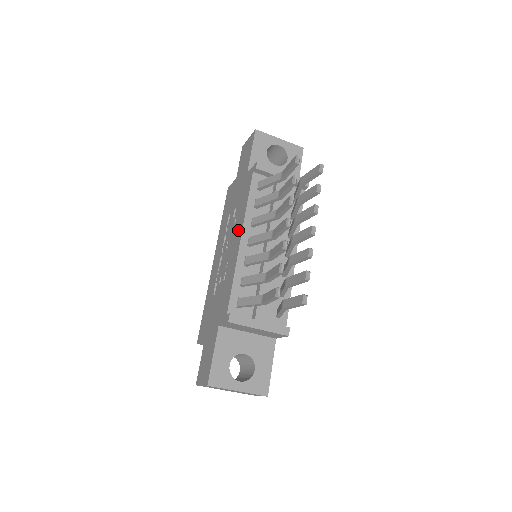
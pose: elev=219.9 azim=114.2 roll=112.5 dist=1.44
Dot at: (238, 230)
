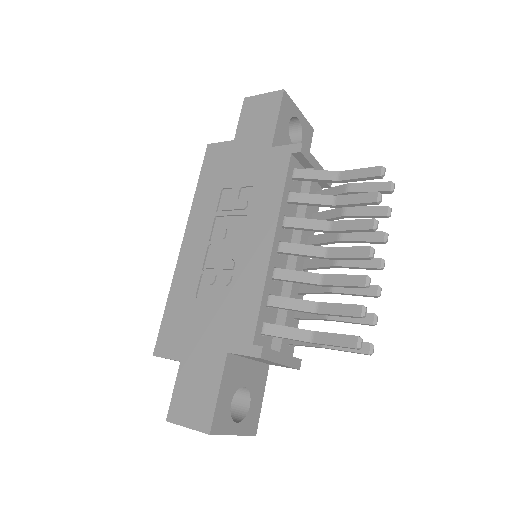
Dot at: (262, 226)
